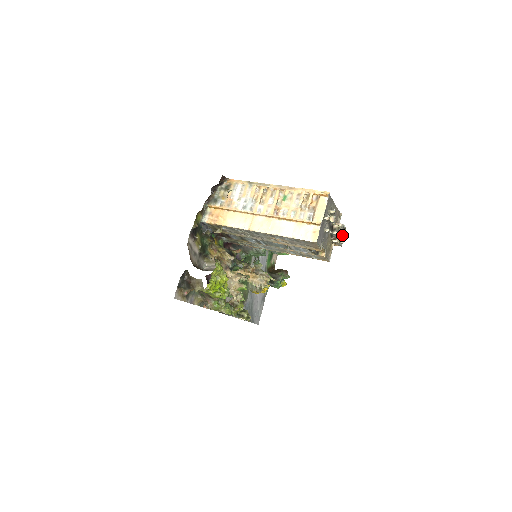
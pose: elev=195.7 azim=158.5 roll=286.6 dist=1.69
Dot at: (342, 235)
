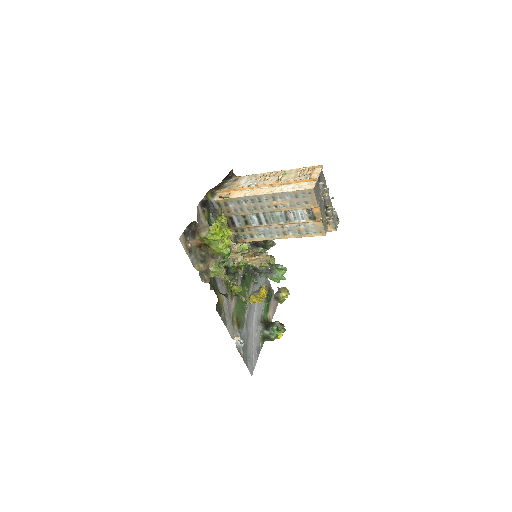
Dot at: (336, 223)
